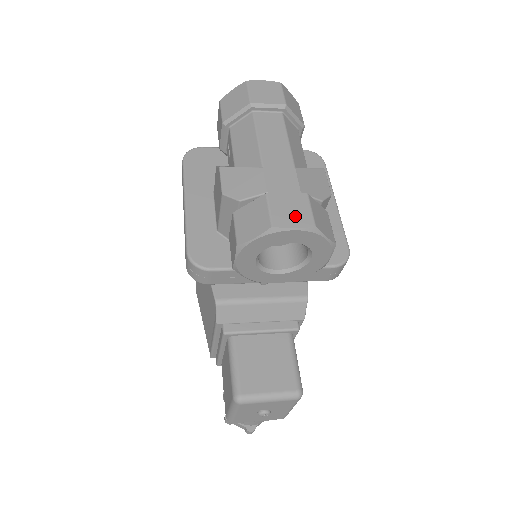
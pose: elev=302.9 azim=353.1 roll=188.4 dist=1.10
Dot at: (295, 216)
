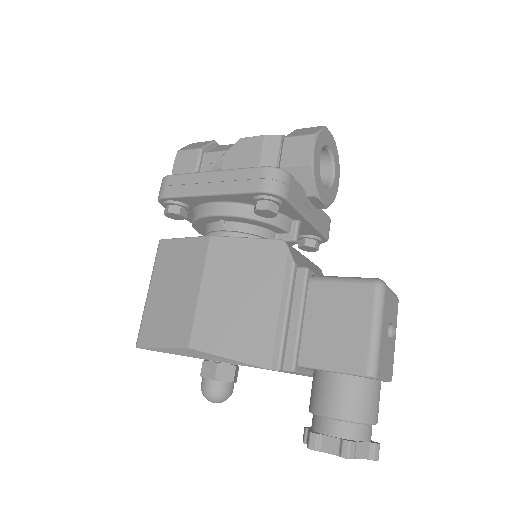
Dot at: occluded
